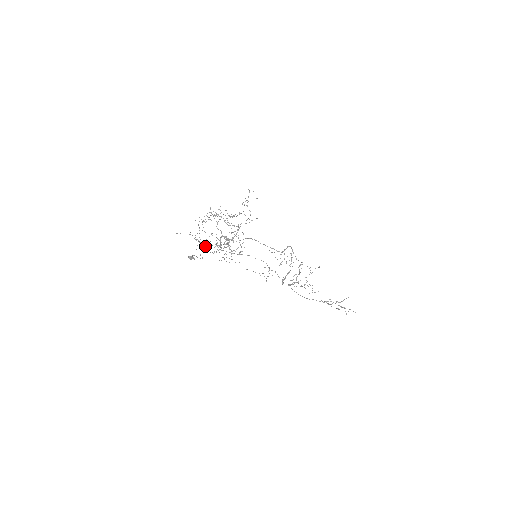
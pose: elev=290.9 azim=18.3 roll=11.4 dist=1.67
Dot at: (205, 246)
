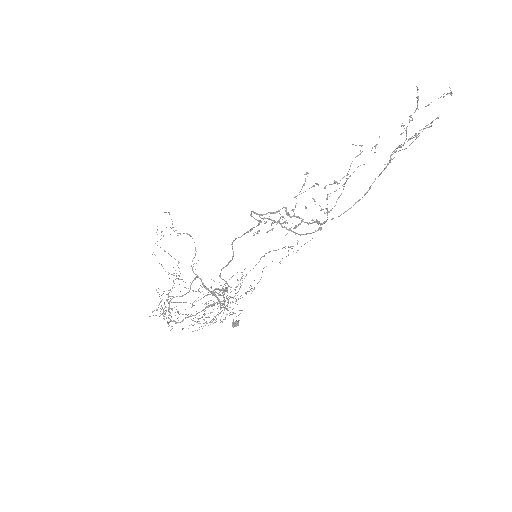
Dot at: occluded
